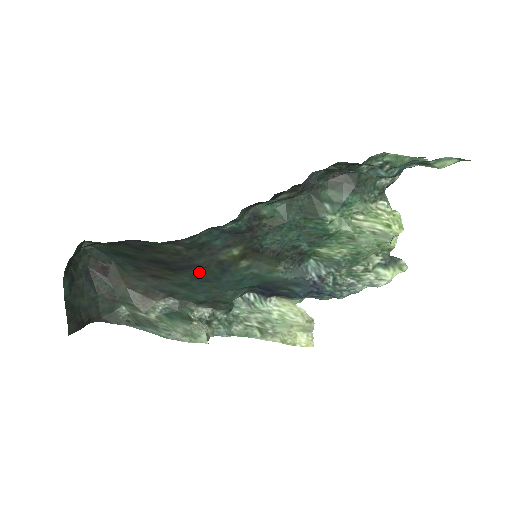
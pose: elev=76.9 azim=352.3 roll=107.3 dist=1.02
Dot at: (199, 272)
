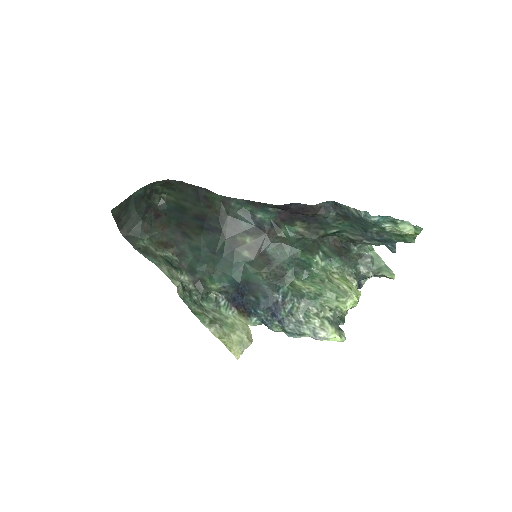
Dot at: (216, 239)
